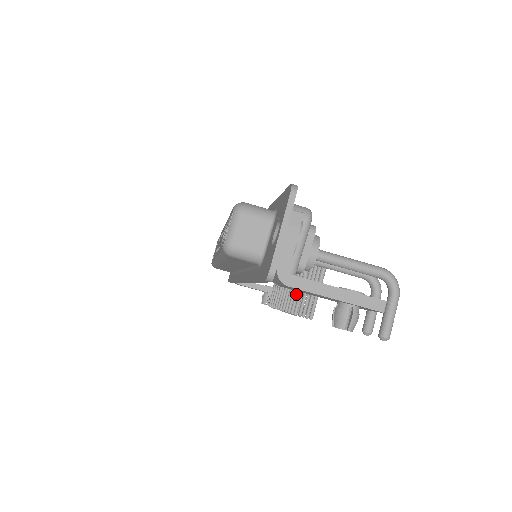
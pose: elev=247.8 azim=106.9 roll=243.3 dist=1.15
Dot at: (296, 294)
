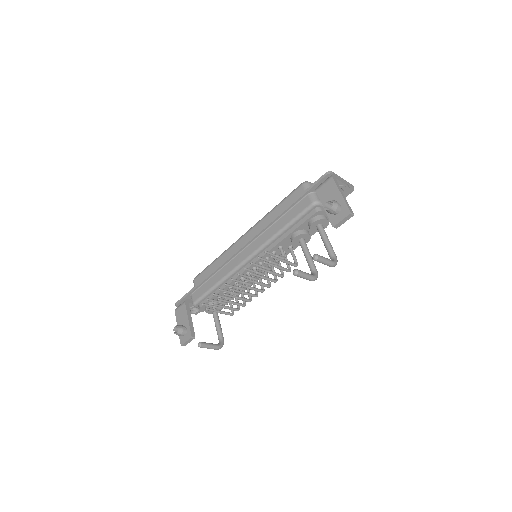
Dot at: (268, 260)
